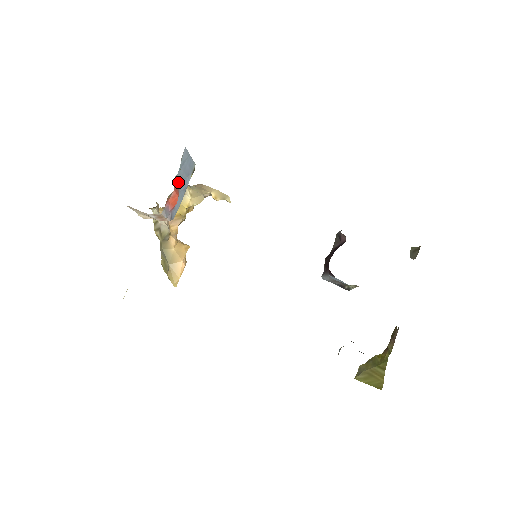
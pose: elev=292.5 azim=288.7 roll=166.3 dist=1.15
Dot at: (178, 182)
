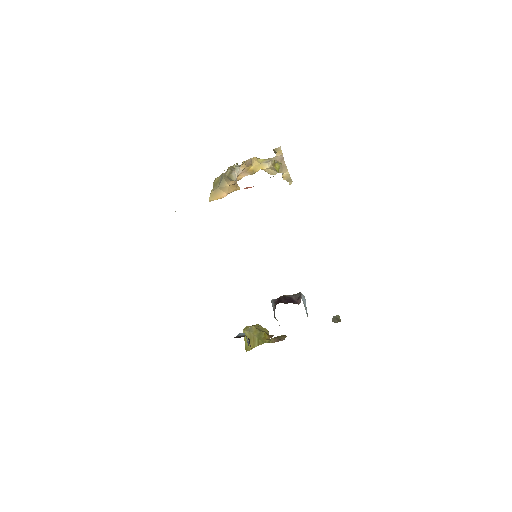
Dot at: occluded
